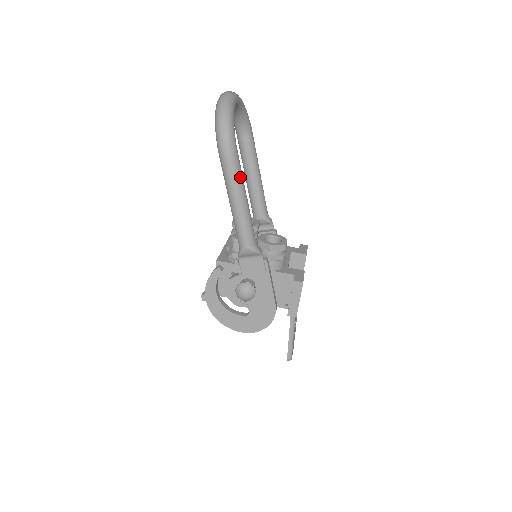
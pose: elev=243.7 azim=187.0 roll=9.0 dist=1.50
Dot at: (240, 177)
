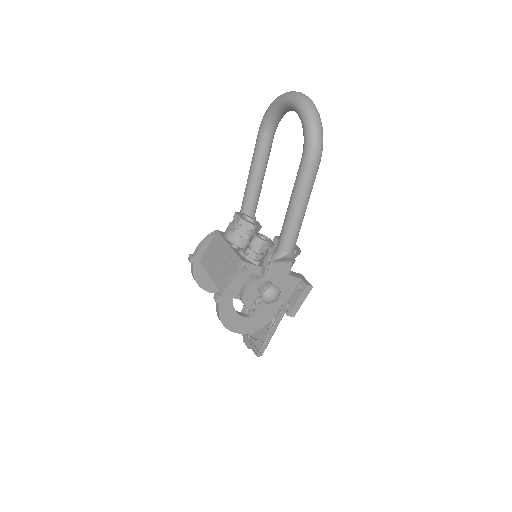
Dot at: occluded
